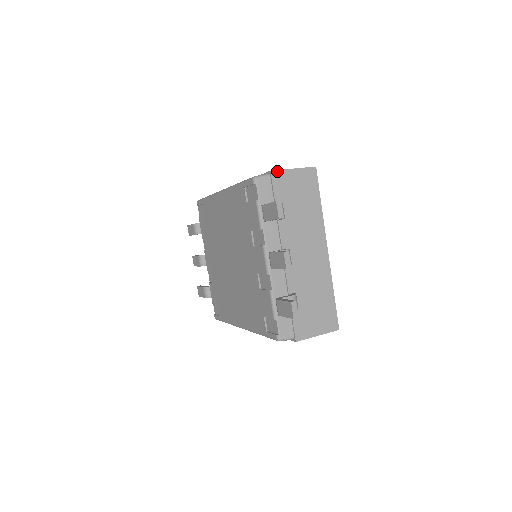
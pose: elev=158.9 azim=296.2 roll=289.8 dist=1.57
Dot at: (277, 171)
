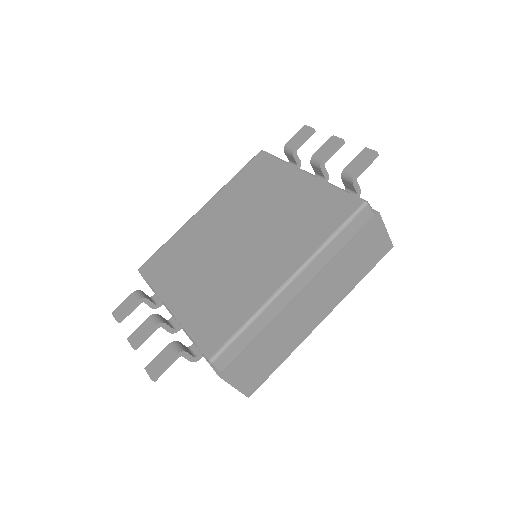
Dot at: occluded
